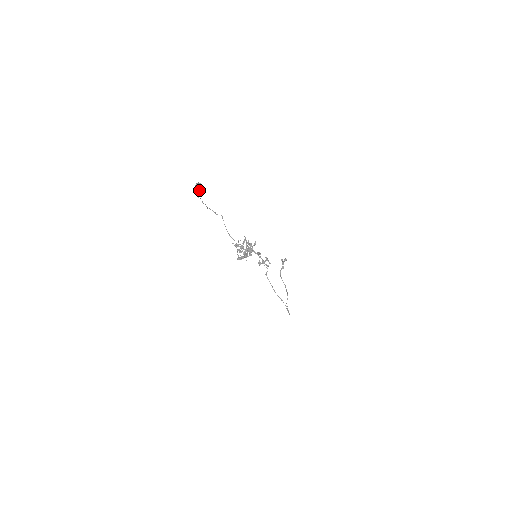
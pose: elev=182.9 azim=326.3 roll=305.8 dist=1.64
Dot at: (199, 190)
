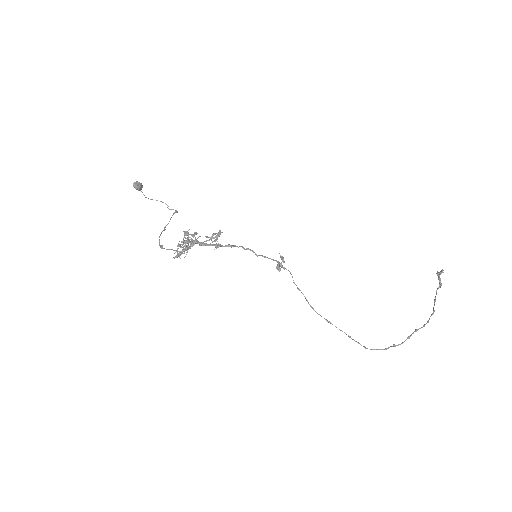
Dot at: (138, 190)
